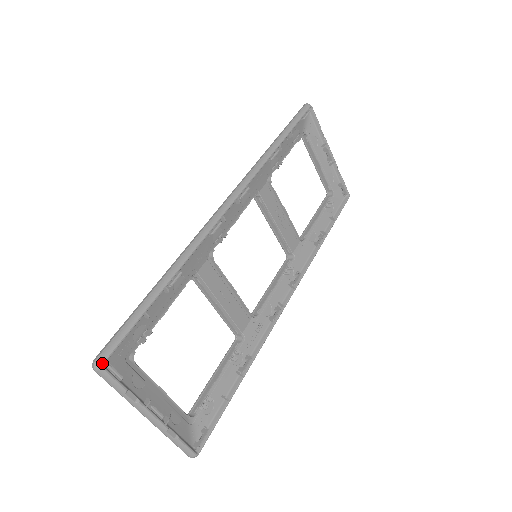
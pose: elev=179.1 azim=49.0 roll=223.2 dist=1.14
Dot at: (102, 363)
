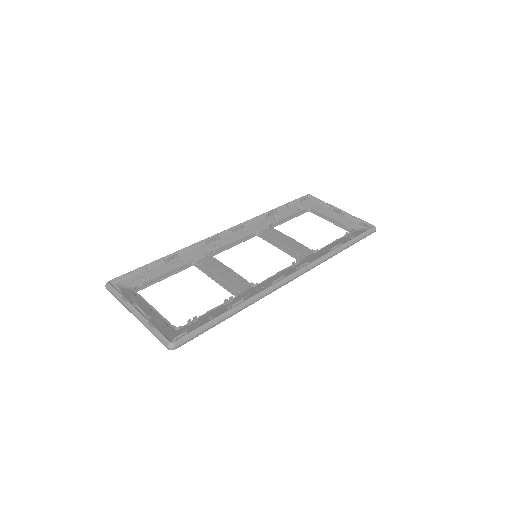
Dot at: (109, 281)
